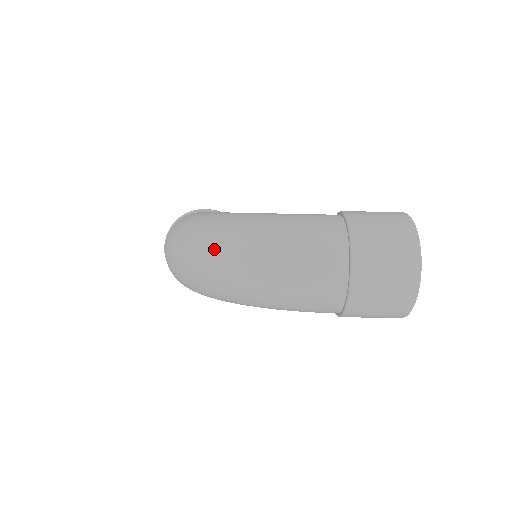
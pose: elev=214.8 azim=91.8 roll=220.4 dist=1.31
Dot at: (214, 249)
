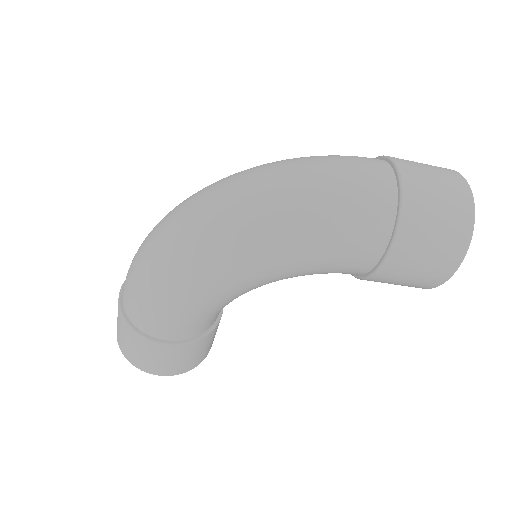
Dot at: (224, 181)
